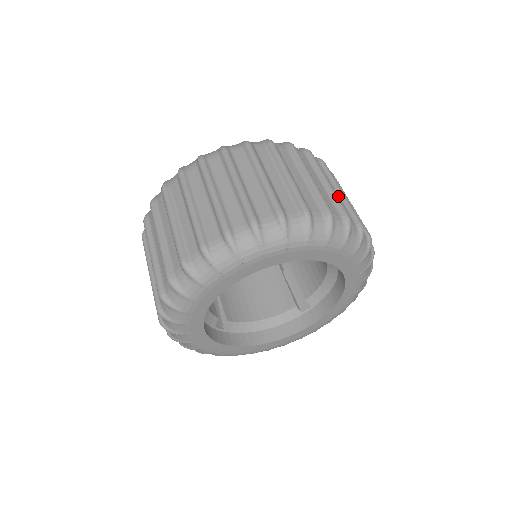
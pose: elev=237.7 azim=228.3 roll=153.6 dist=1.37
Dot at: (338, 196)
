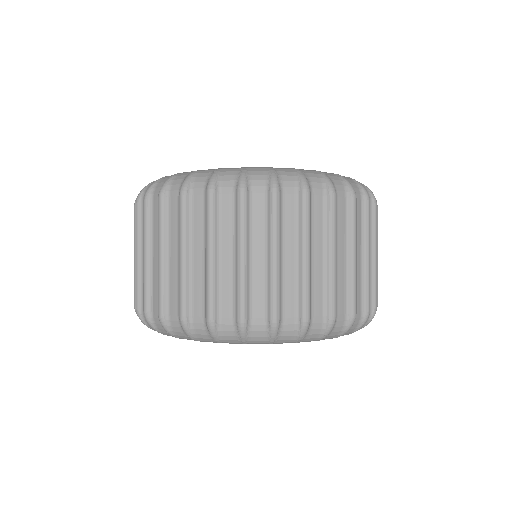
Dot at: occluded
